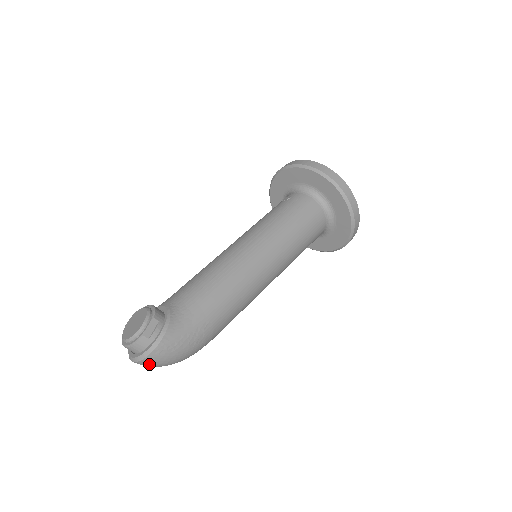
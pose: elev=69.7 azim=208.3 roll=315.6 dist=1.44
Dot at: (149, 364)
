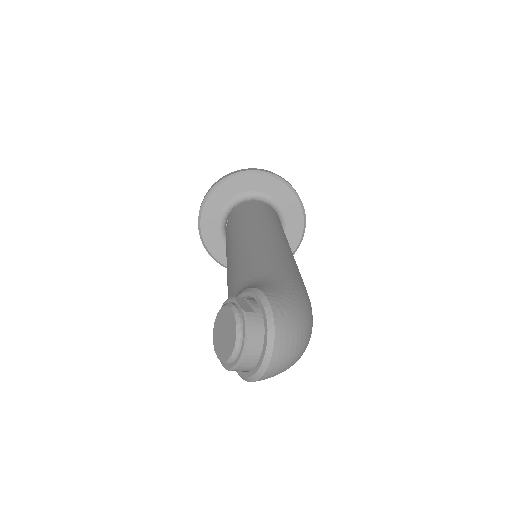
Dot at: (286, 344)
